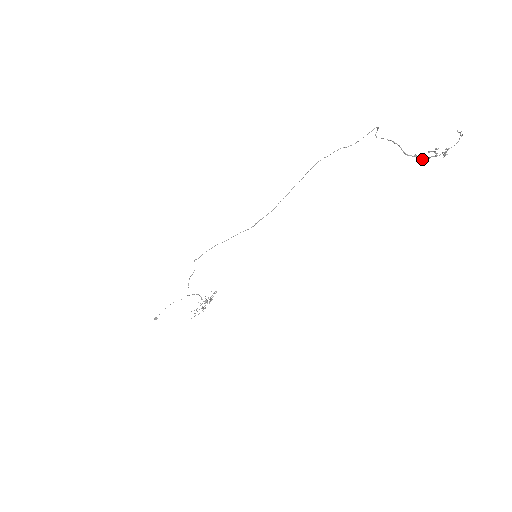
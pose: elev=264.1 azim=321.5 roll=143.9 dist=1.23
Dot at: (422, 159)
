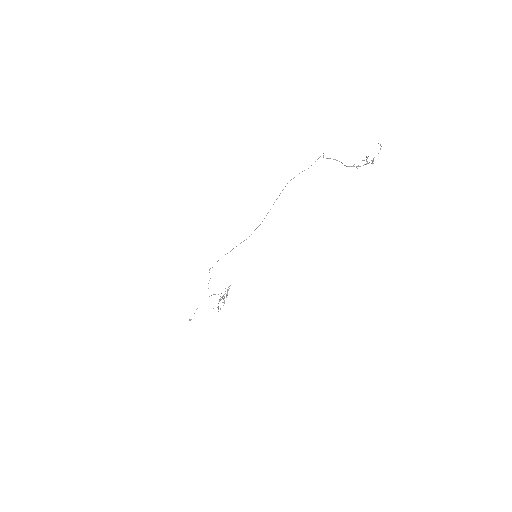
Dot at: occluded
